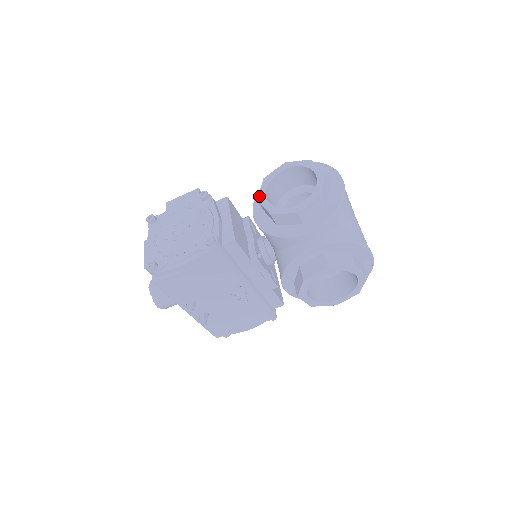
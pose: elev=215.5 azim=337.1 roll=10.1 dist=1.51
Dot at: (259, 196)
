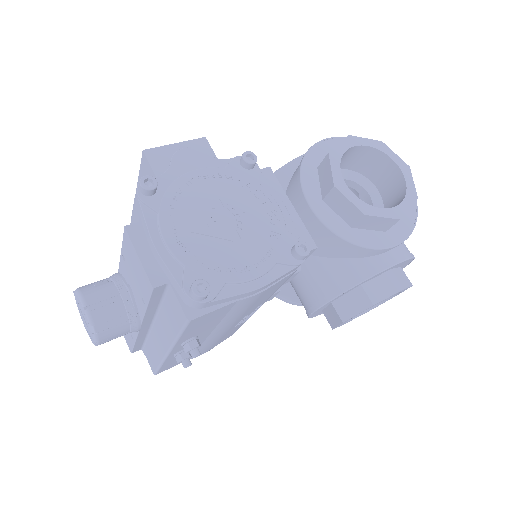
Dot at: (335, 181)
